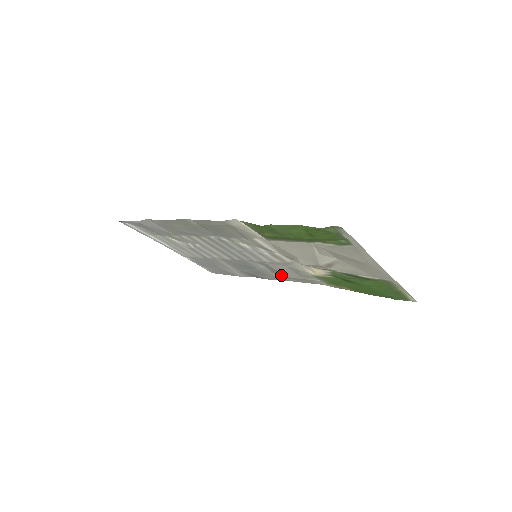
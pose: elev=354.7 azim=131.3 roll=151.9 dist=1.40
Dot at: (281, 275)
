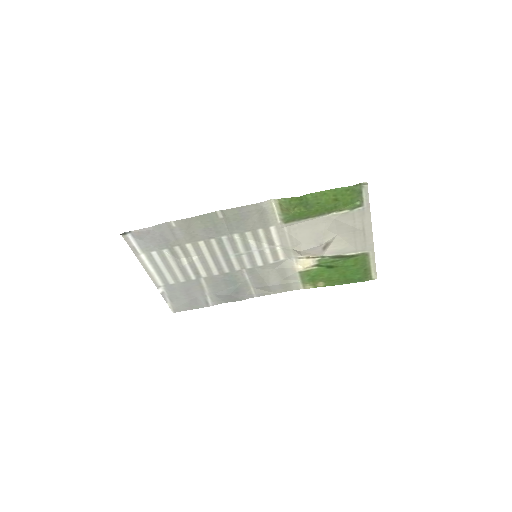
Dot at: (261, 286)
